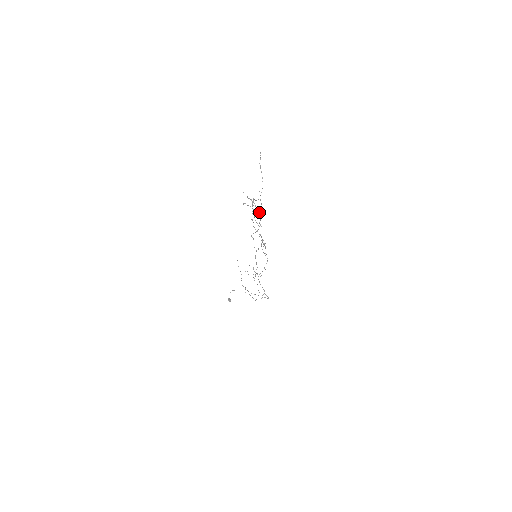
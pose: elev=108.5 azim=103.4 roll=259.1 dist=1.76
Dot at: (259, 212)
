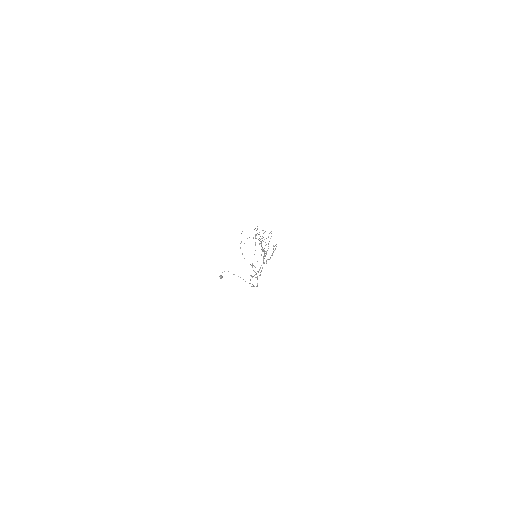
Dot at: occluded
